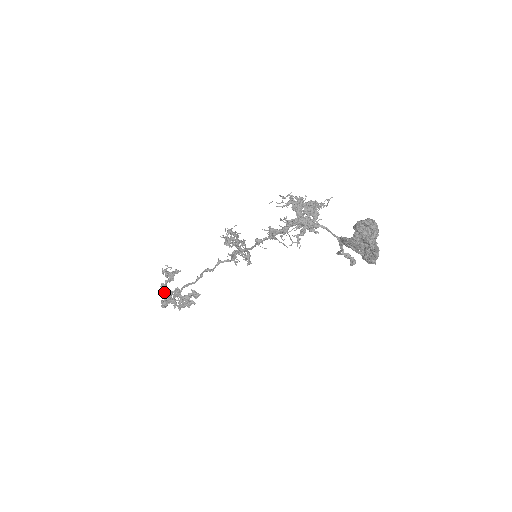
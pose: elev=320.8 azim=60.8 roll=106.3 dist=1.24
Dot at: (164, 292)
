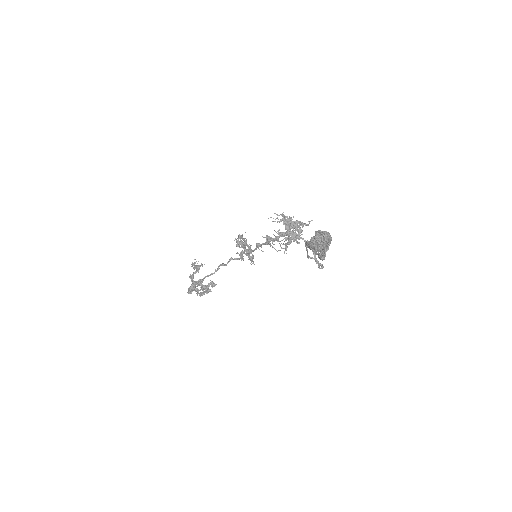
Dot at: (191, 281)
